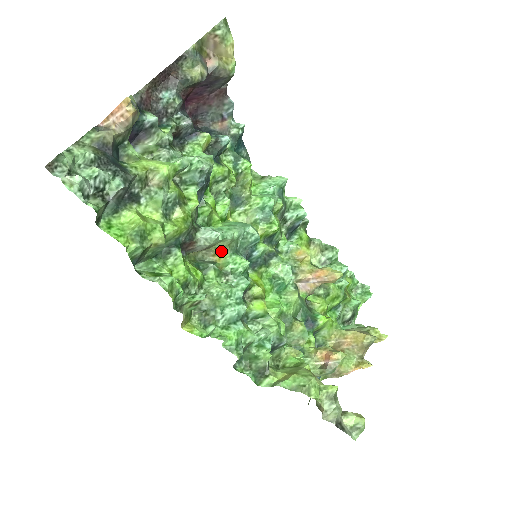
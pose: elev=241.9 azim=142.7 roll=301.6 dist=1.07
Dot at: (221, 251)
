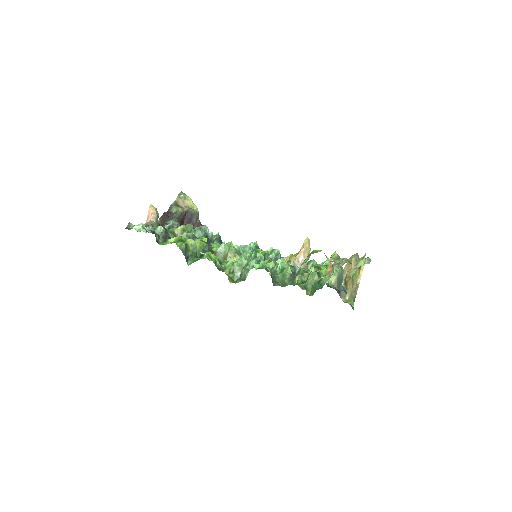
Dot at: (234, 258)
